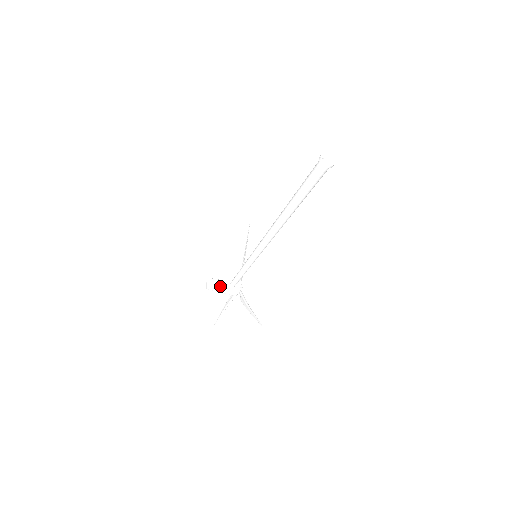
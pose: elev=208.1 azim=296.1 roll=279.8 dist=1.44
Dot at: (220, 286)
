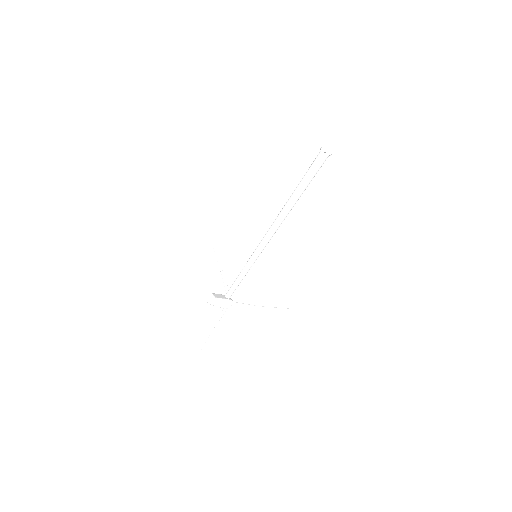
Dot at: (221, 298)
